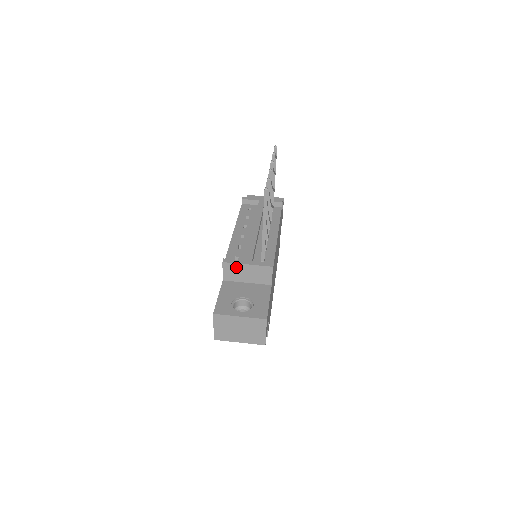
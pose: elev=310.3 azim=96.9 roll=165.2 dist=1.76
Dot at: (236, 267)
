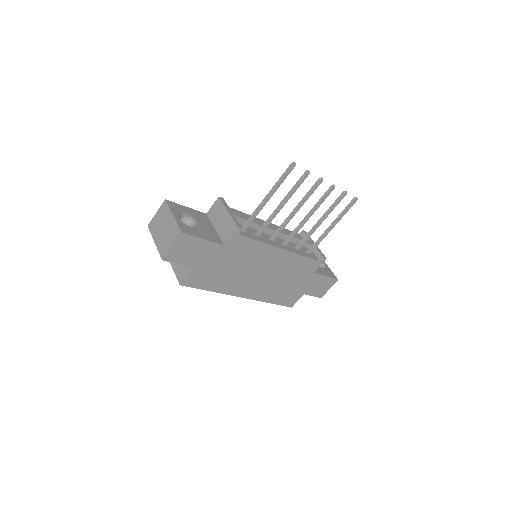
Dot at: (221, 208)
